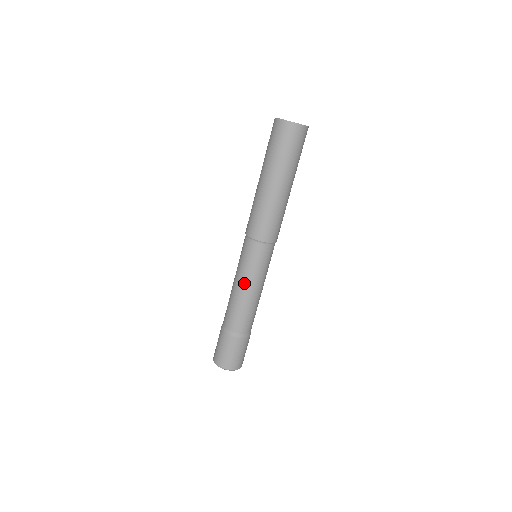
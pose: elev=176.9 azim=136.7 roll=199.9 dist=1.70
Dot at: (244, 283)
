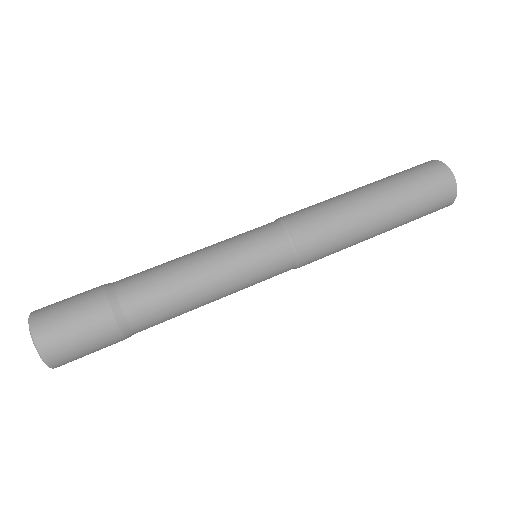
Dot at: (223, 281)
